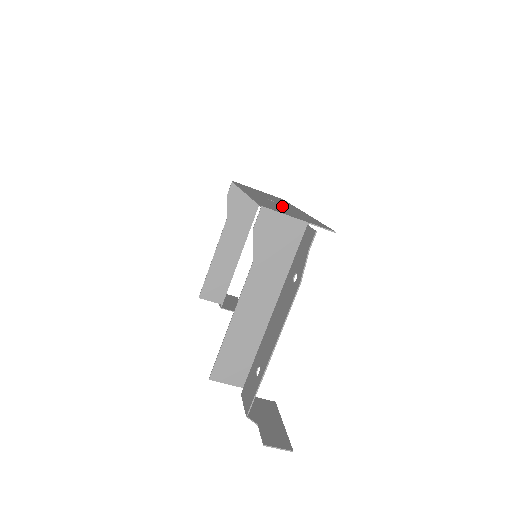
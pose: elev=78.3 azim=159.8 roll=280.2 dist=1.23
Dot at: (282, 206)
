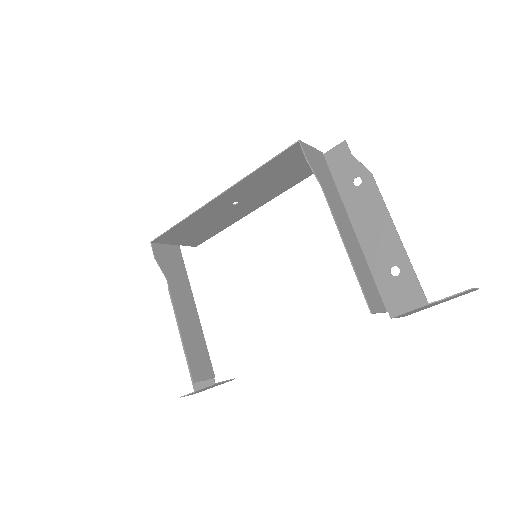
Dot at: (258, 190)
